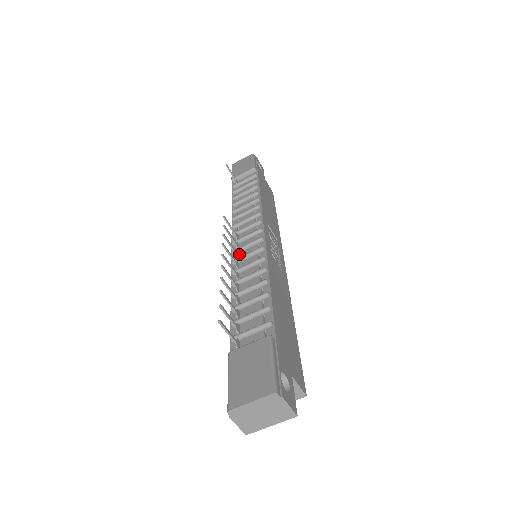
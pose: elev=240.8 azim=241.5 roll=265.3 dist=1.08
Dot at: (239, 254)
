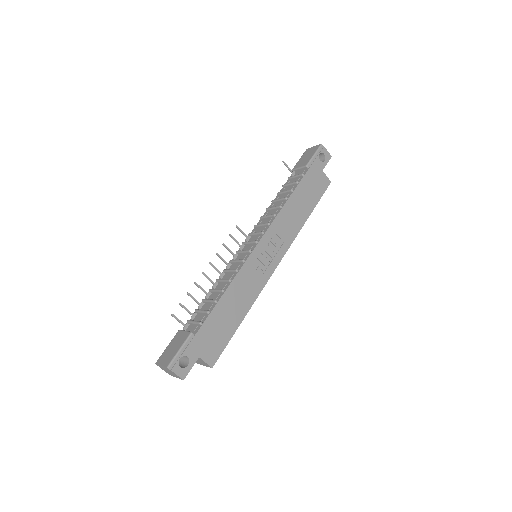
Dot at: (238, 256)
